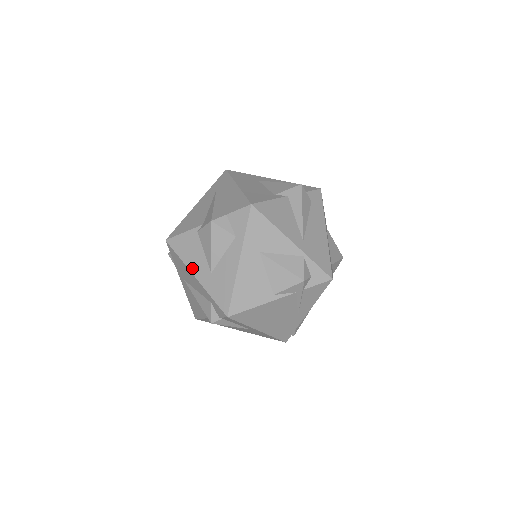
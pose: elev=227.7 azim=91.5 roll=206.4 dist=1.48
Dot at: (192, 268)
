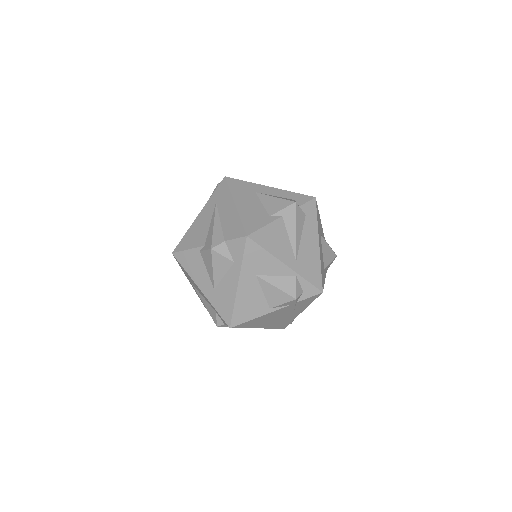
Dot at: (197, 282)
